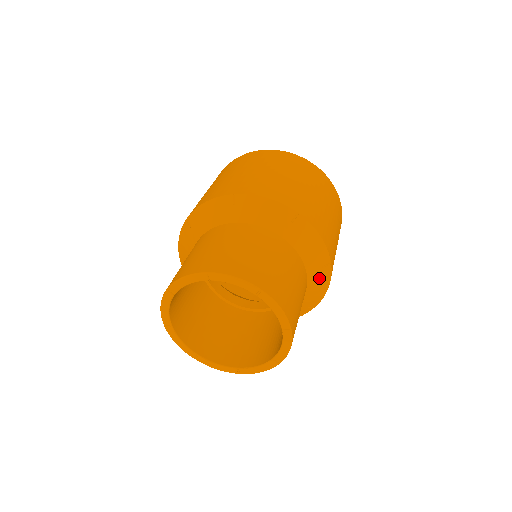
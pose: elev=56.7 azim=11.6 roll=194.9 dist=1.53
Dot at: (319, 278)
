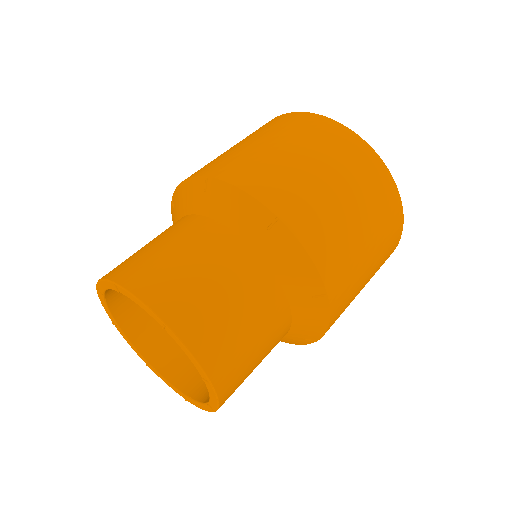
Dot at: (277, 246)
